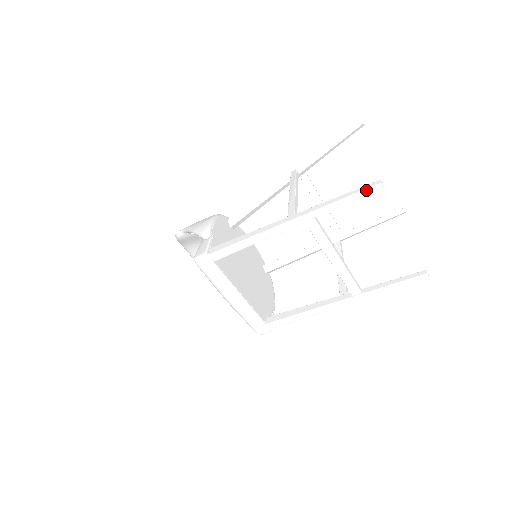
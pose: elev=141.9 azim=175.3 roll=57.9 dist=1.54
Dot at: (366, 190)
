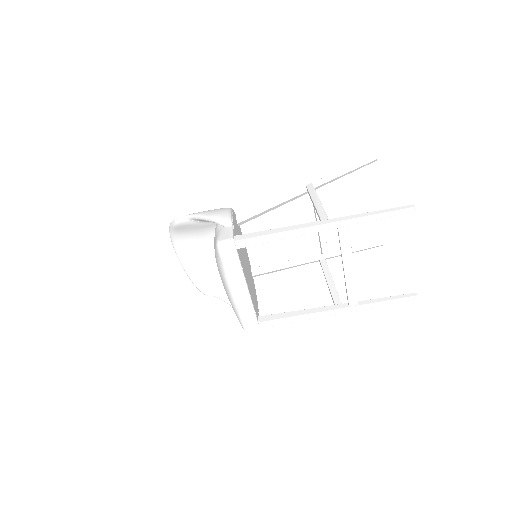
Dot at: (401, 210)
